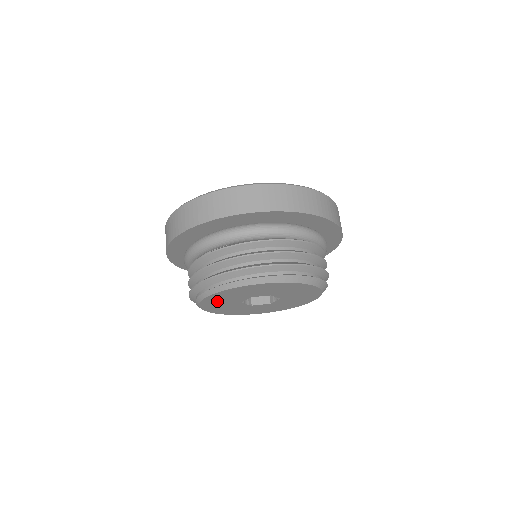
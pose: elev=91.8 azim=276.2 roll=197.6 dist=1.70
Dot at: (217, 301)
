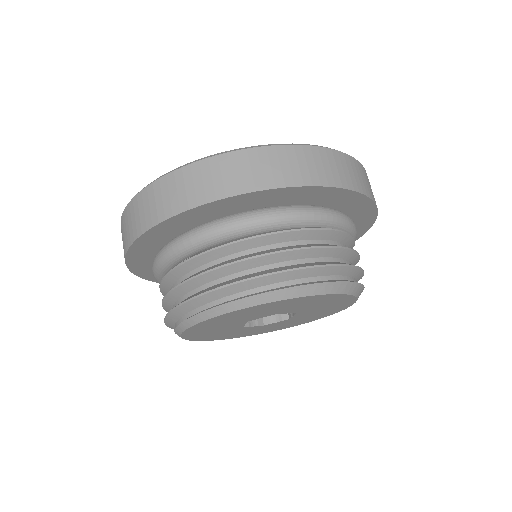
Dot at: (205, 332)
